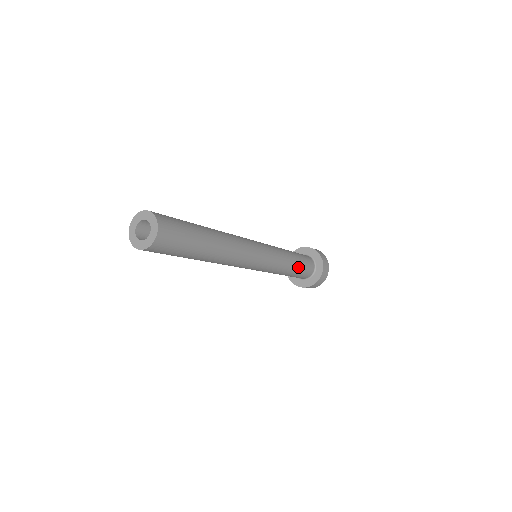
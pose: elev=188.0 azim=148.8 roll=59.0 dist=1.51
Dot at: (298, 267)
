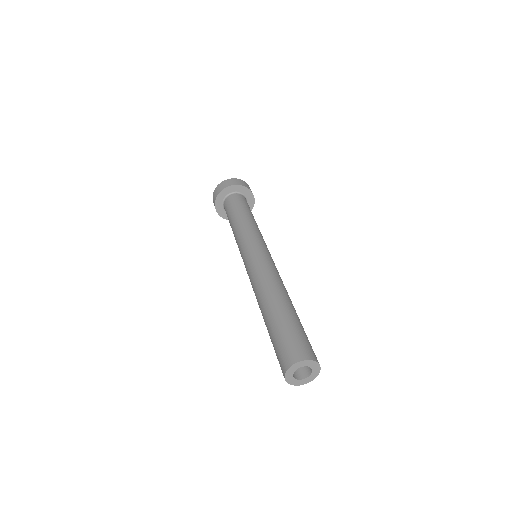
Dot at: occluded
